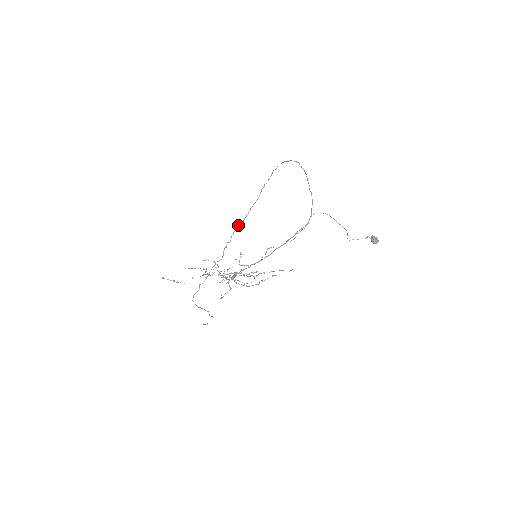
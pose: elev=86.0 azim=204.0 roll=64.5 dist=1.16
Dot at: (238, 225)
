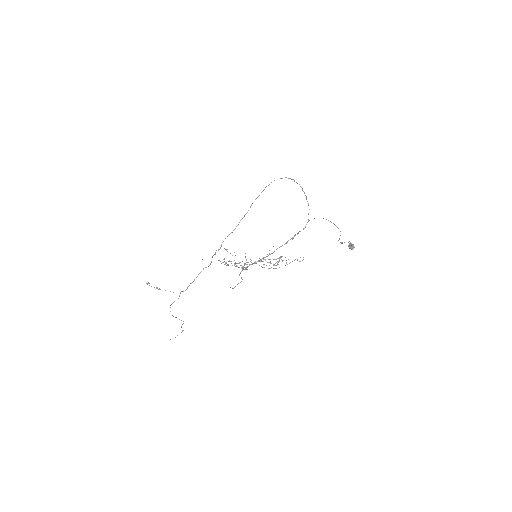
Dot at: (229, 234)
